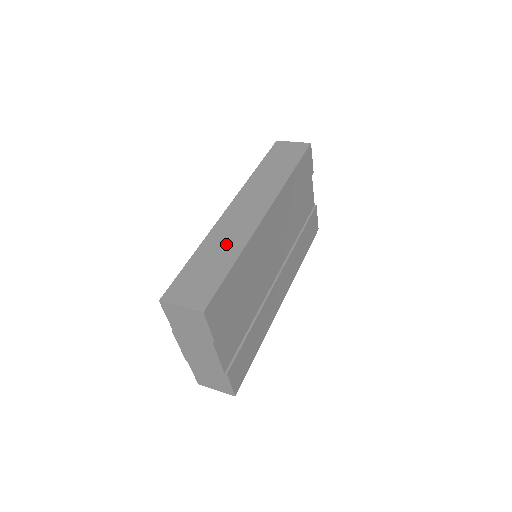
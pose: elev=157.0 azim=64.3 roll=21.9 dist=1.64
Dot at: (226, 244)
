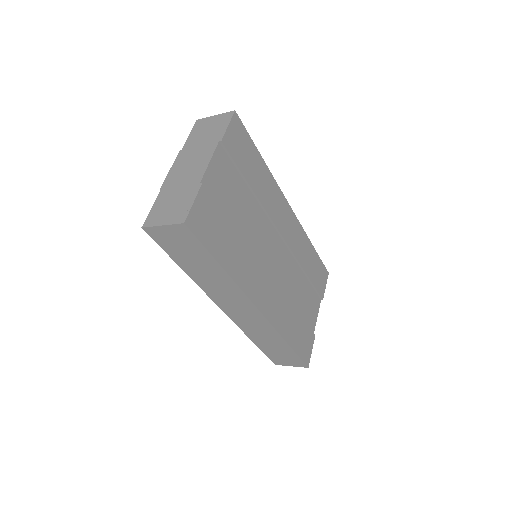
Dot at: occluded
